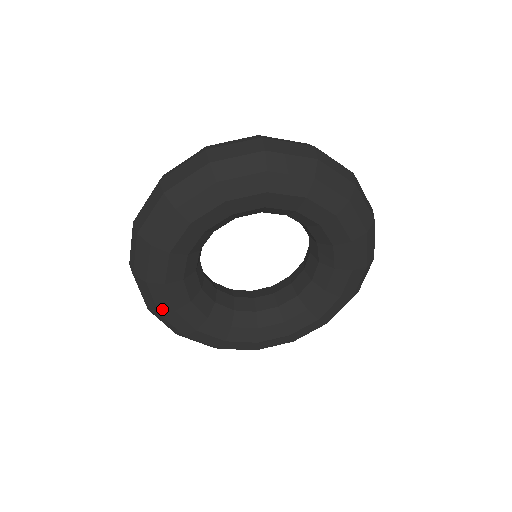
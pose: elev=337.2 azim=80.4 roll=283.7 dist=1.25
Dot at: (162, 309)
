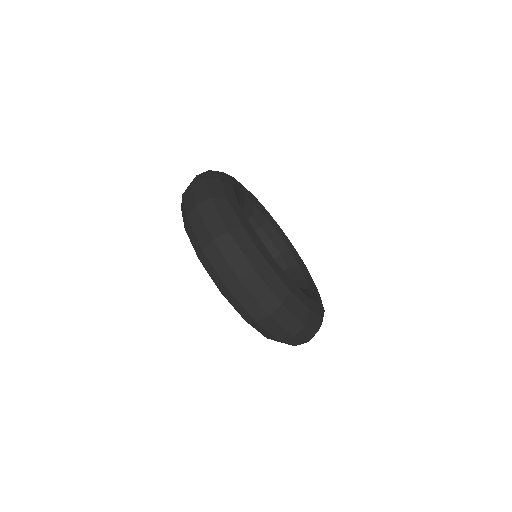
Dot at: (243, 223)
